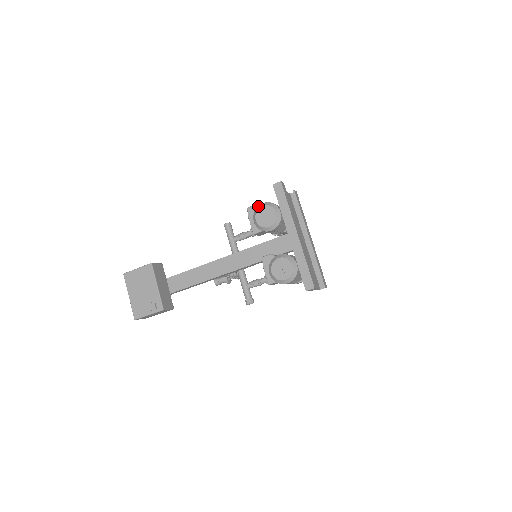
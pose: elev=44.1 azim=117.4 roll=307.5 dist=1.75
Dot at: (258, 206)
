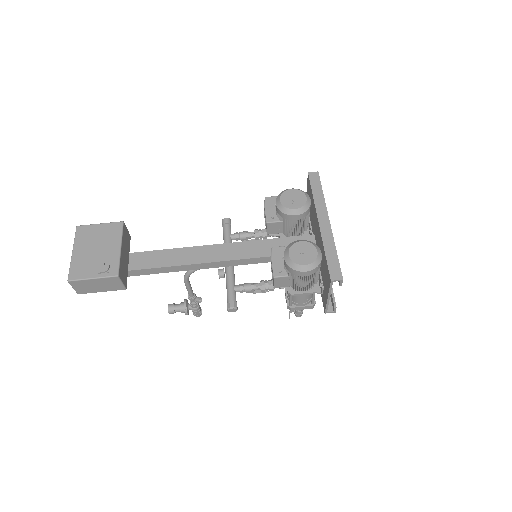
Dot at: occluded
